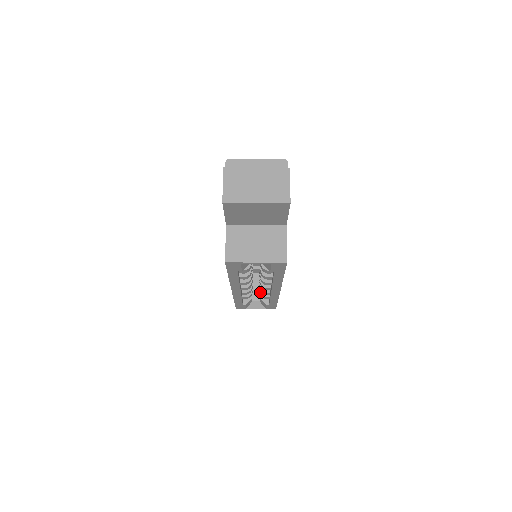
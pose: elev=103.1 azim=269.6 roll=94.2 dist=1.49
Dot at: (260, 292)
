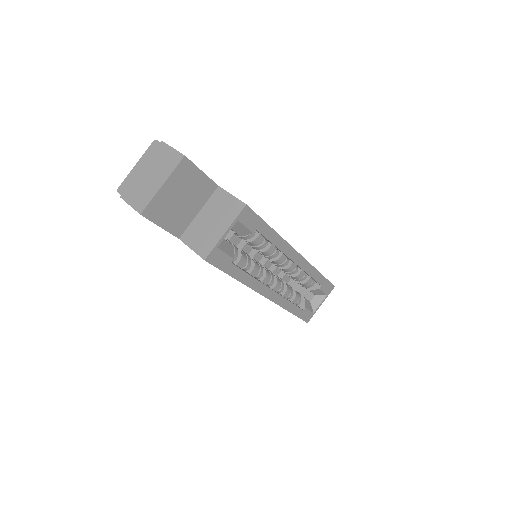
Dot at: (300, 283)
